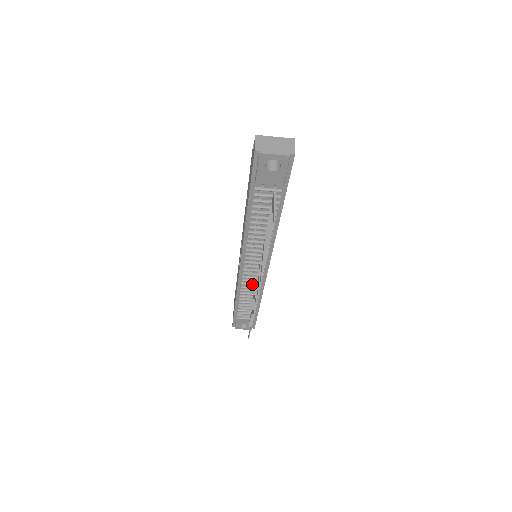
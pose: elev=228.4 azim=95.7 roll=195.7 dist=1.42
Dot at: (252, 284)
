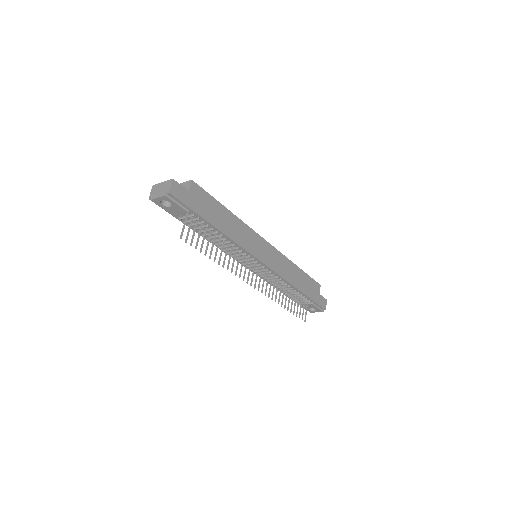
Dot at: (270, 278)
